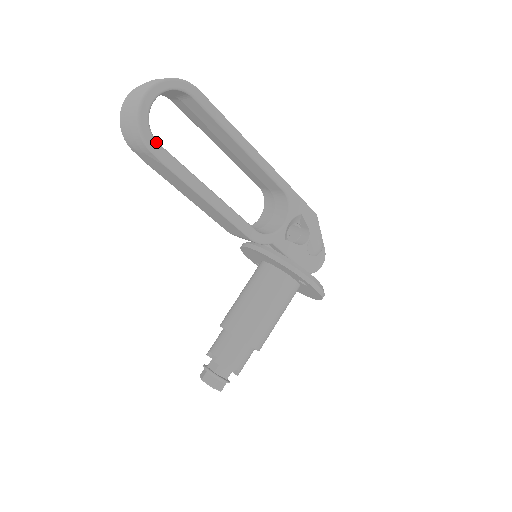
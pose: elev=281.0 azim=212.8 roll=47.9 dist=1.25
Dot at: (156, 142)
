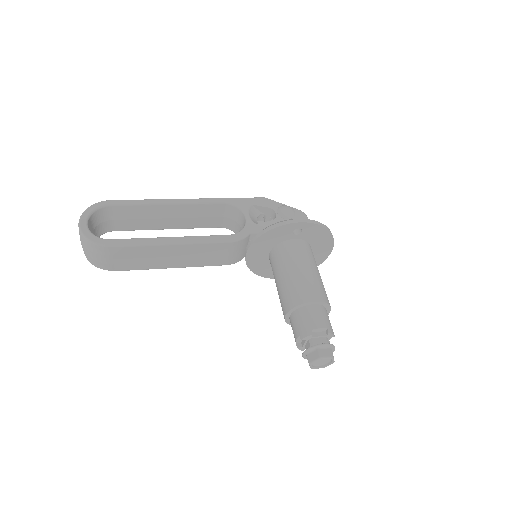
Dot at: (107, 240)
